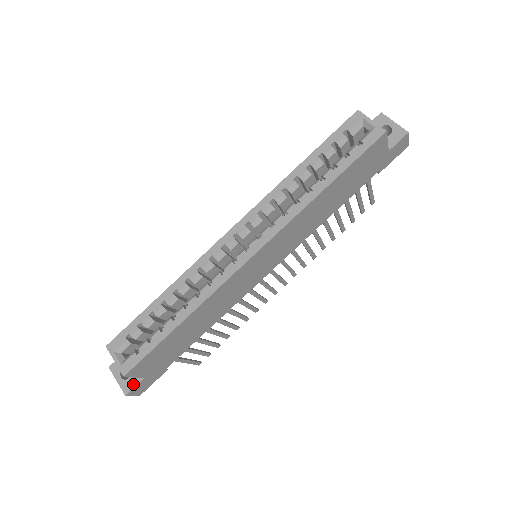
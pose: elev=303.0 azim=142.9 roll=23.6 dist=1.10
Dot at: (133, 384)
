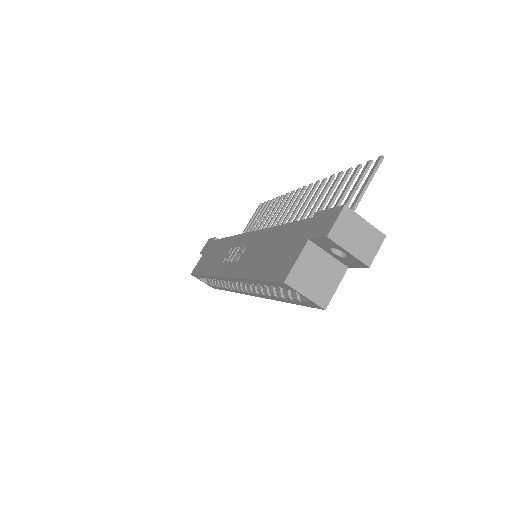
Dot at: occluded
